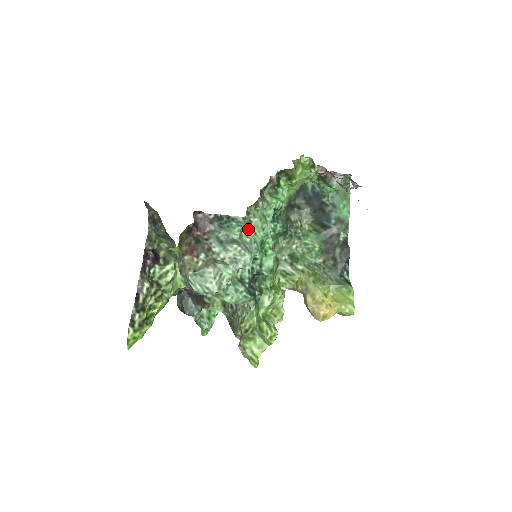
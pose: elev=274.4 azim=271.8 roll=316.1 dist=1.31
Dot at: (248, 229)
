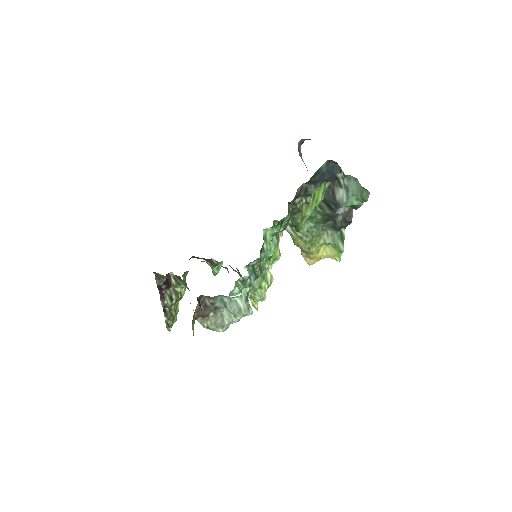
Dot at: occluded
